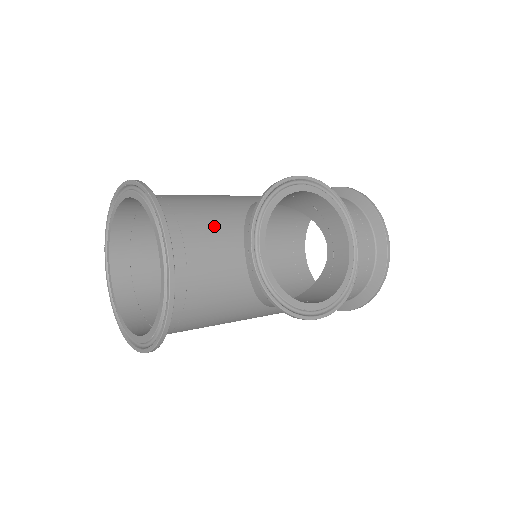
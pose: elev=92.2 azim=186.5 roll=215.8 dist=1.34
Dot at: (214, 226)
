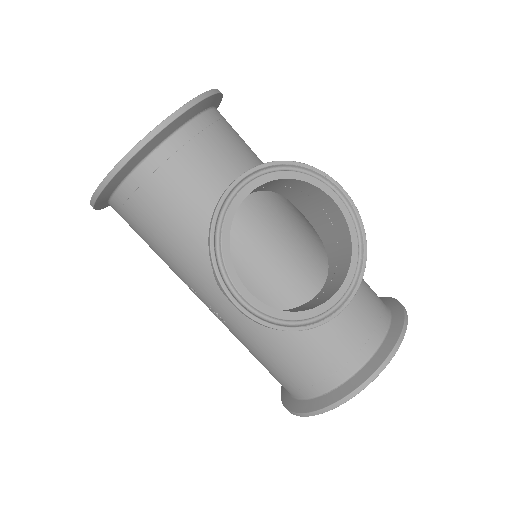
Dot at: (235, 157)
